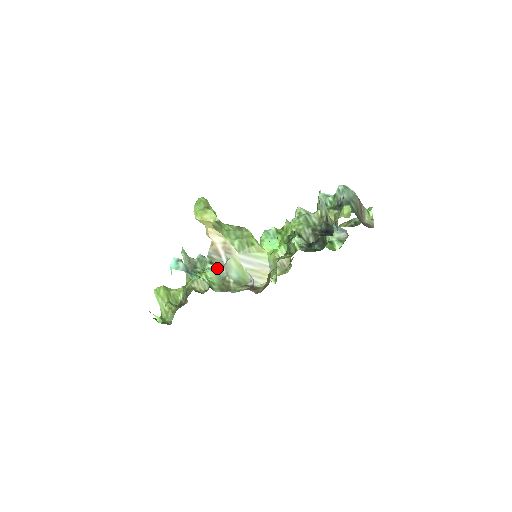
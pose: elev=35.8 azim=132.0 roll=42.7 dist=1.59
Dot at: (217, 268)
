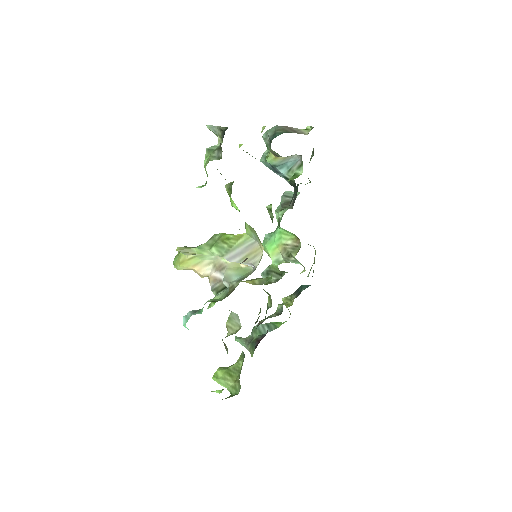
Dot at: occluded
